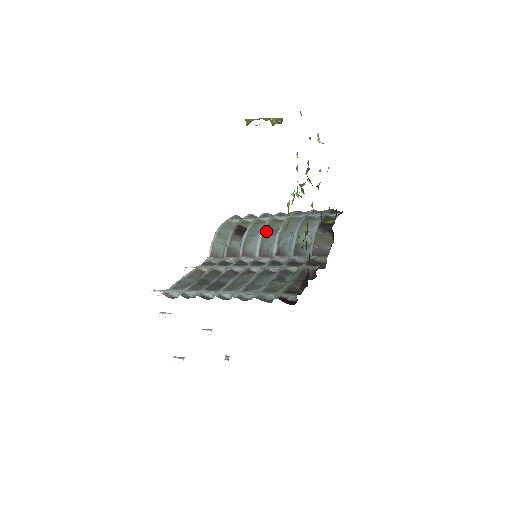
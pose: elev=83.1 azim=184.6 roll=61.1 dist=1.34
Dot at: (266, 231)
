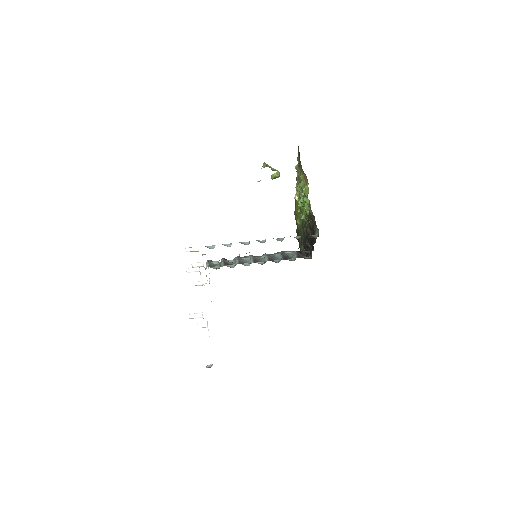
Dot at: occluded
